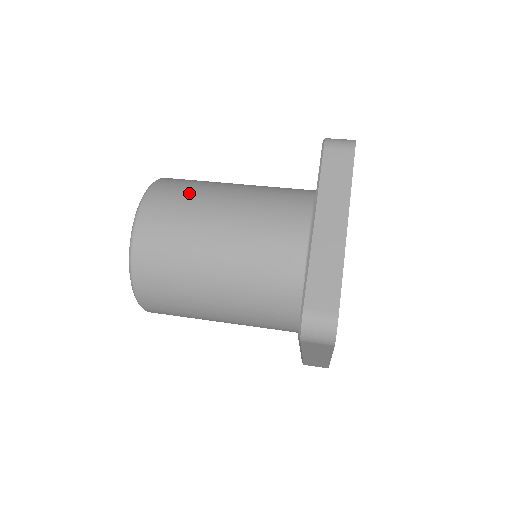
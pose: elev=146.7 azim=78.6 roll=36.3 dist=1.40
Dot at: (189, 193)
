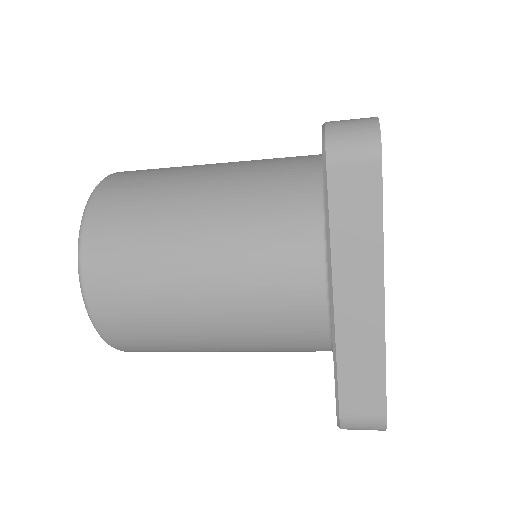
Dot at: occluded
